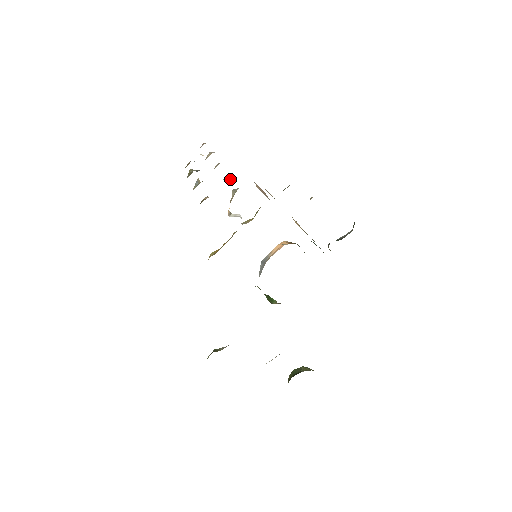
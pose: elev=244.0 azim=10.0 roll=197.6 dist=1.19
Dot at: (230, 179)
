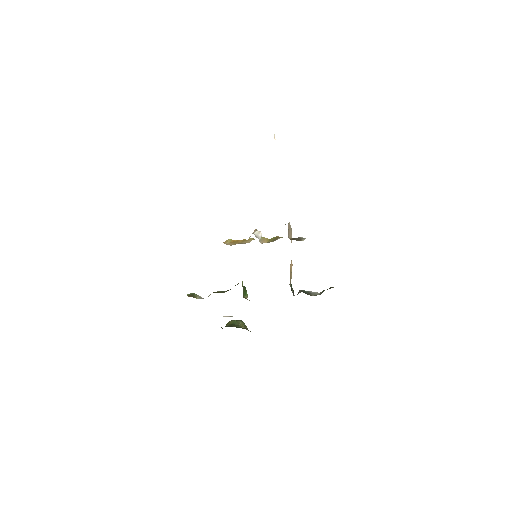
Dot at: occluded
